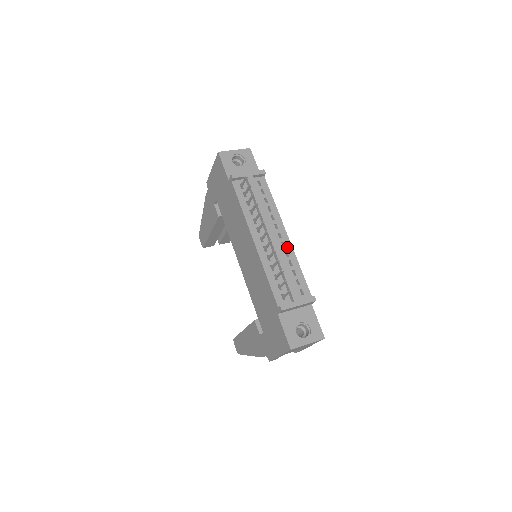
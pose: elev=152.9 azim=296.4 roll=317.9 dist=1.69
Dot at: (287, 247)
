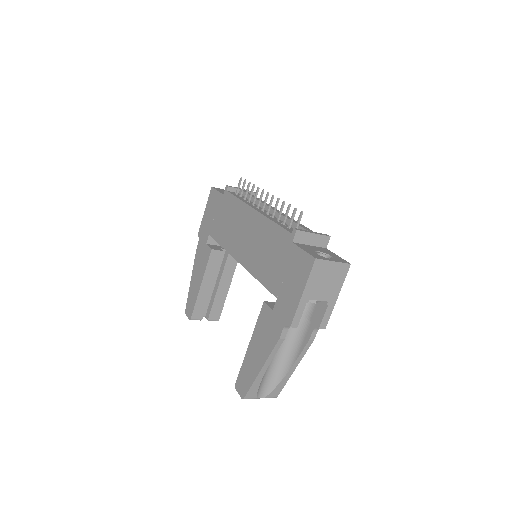
Dot at: occluded
